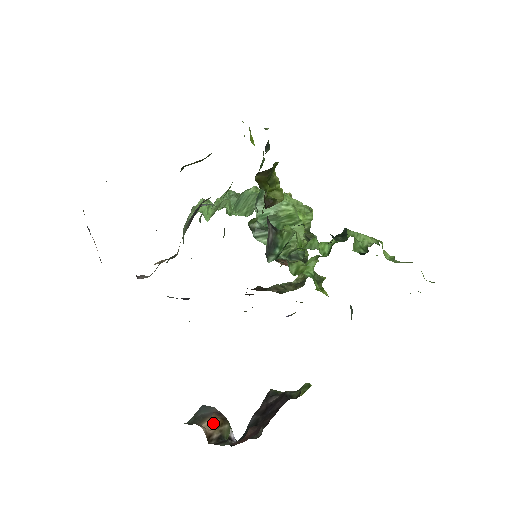
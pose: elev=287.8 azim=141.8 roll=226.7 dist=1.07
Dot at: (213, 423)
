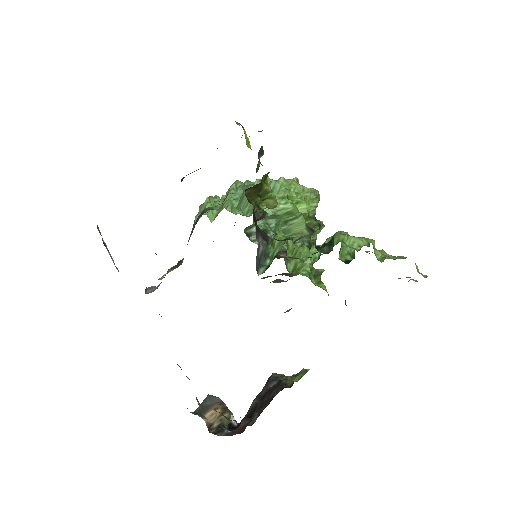
Dot at: (214, 414)
